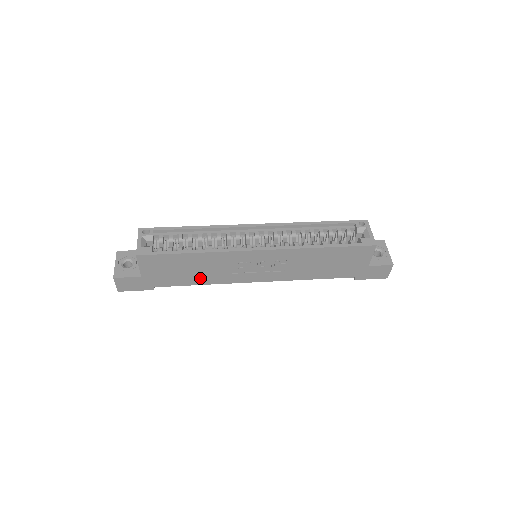
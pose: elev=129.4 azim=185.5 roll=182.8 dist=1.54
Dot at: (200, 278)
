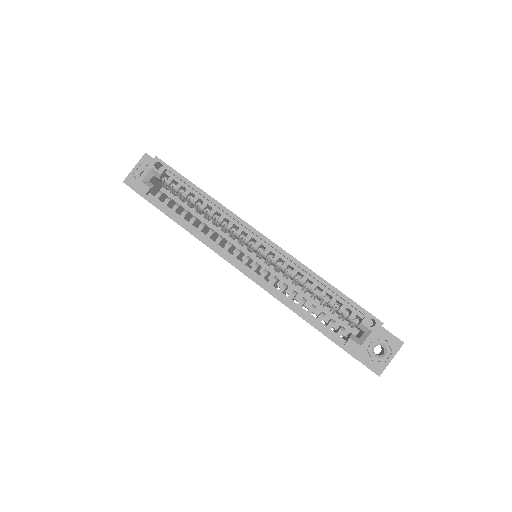
Dot at: occluded
